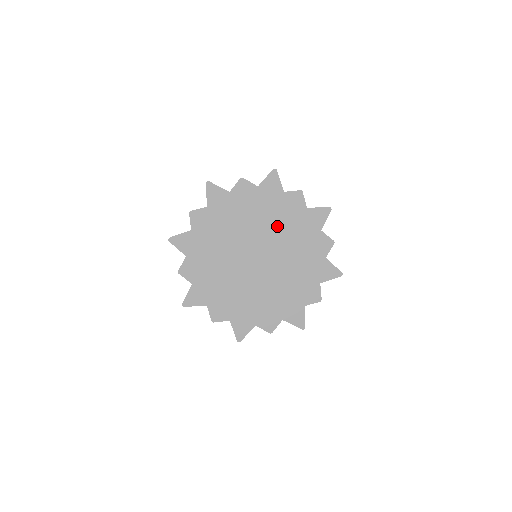
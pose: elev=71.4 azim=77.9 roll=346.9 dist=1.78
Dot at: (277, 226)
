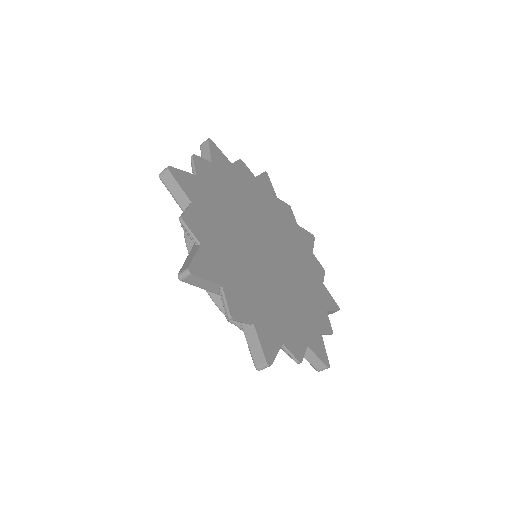
Dot at: (296, 259)
